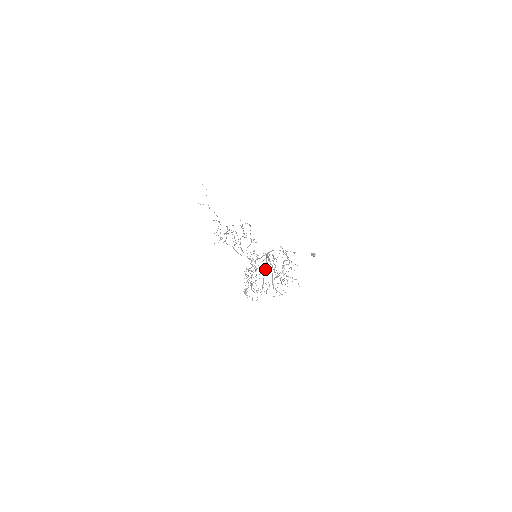
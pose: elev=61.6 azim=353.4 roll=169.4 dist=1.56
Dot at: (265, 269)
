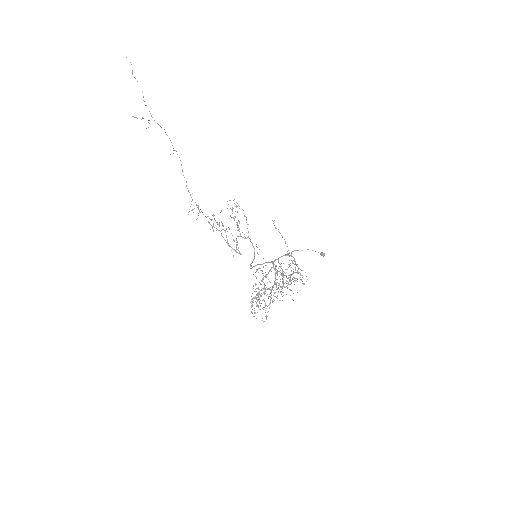
Dot at: (273, 285)
